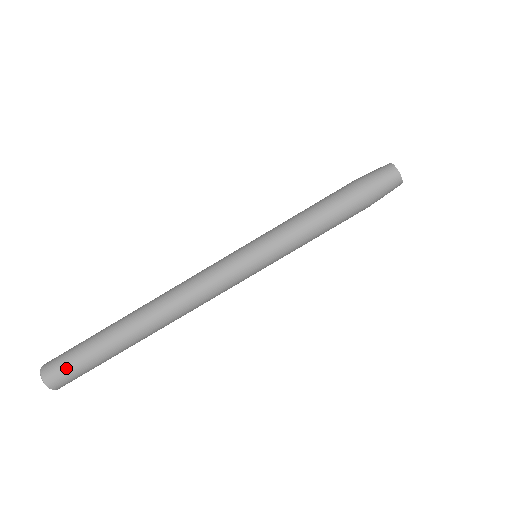
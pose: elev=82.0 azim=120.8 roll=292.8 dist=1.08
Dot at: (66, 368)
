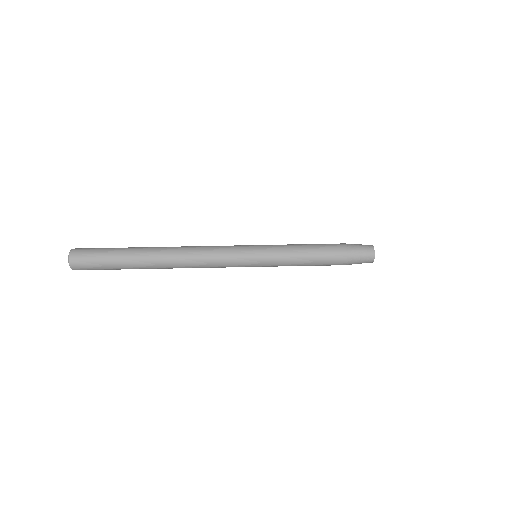
Dot at: (91, 250)
